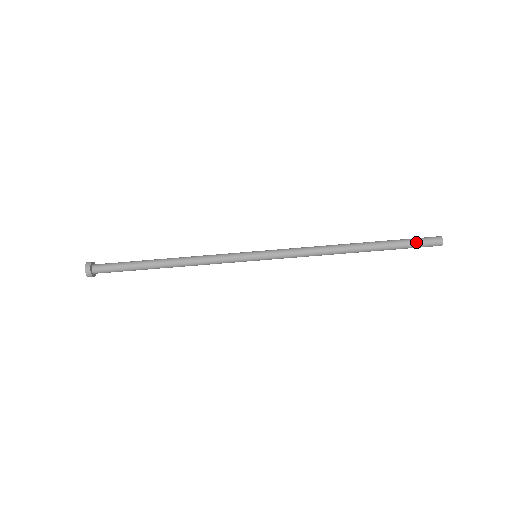
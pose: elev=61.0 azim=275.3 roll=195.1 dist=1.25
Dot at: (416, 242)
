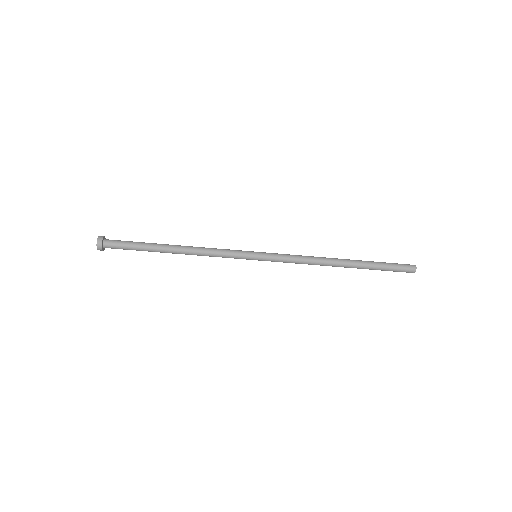
Dot at: (394, 265)
